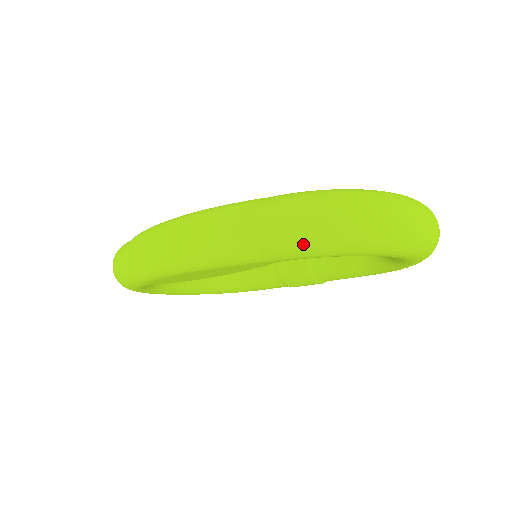
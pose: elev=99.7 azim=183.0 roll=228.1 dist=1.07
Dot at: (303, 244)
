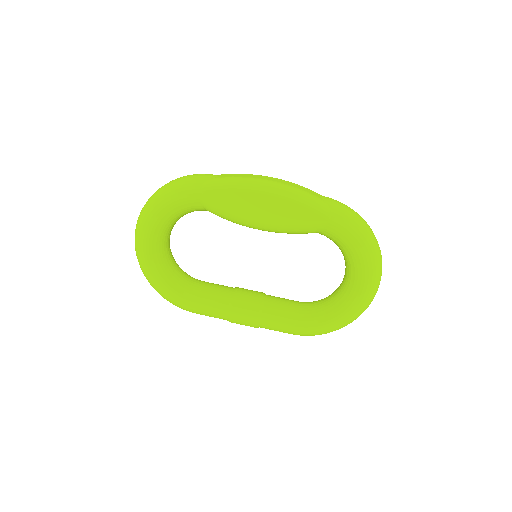
Dot at: (354, 221)
